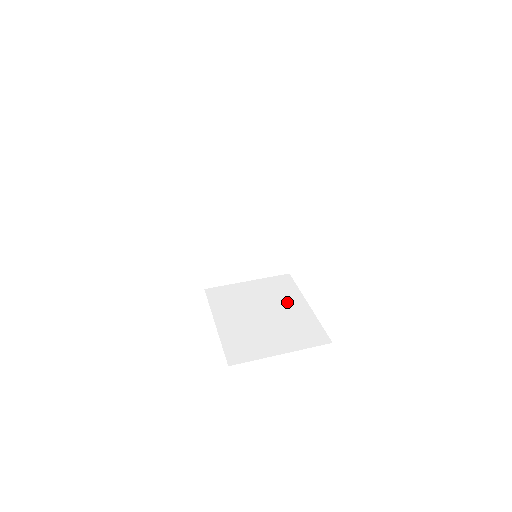
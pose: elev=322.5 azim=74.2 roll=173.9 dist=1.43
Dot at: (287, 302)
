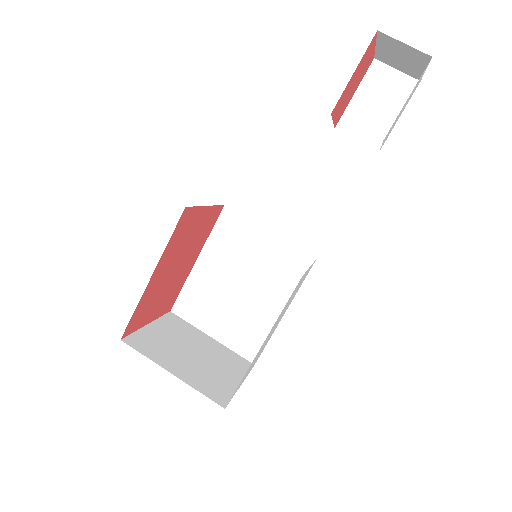
Dot at: (271, 293)
